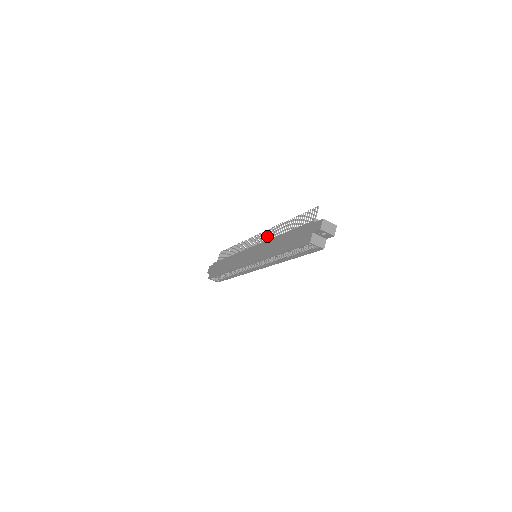
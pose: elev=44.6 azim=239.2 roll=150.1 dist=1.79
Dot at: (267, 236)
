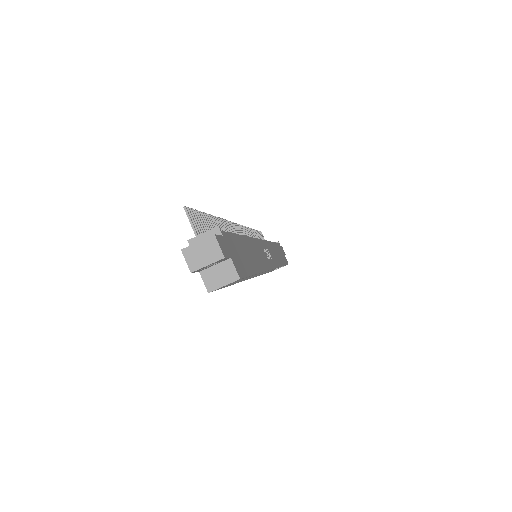
Dot at: occluded
